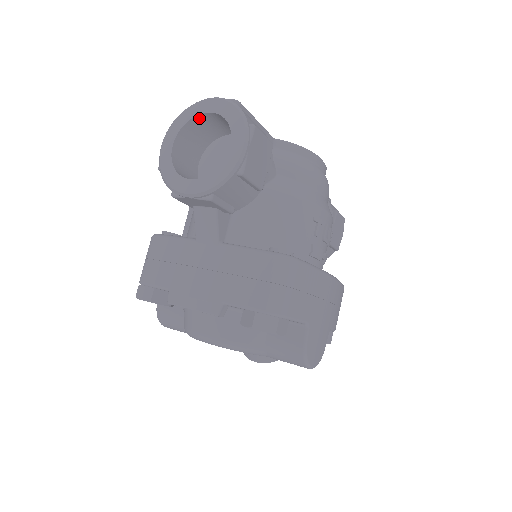
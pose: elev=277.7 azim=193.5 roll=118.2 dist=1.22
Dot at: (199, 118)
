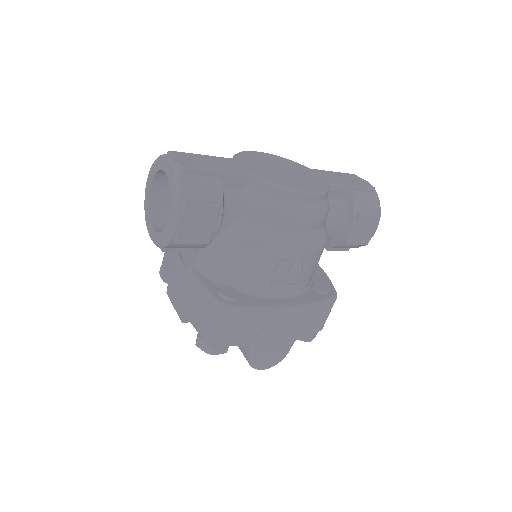
Dot at: occluded
